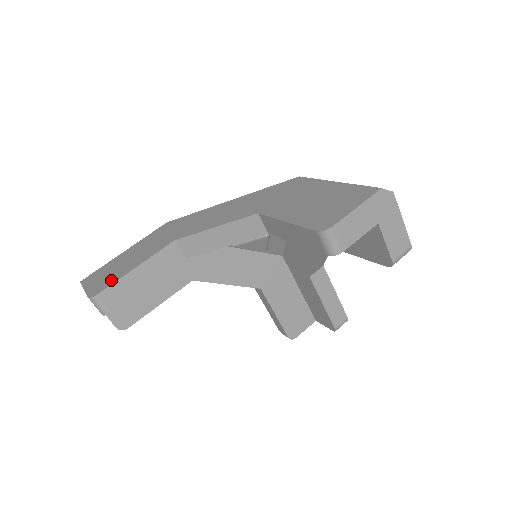
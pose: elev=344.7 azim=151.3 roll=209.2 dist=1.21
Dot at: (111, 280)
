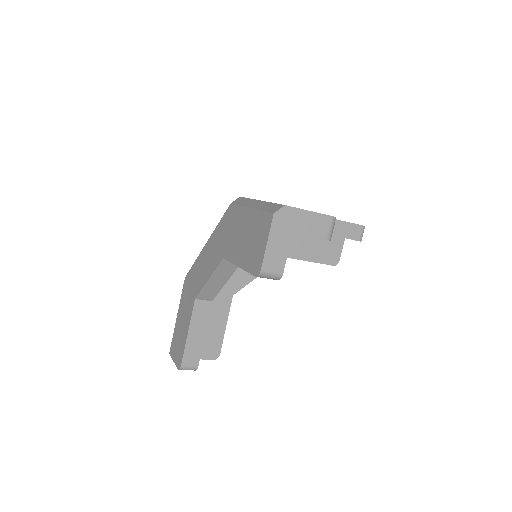
Dot at: (181, 350)
